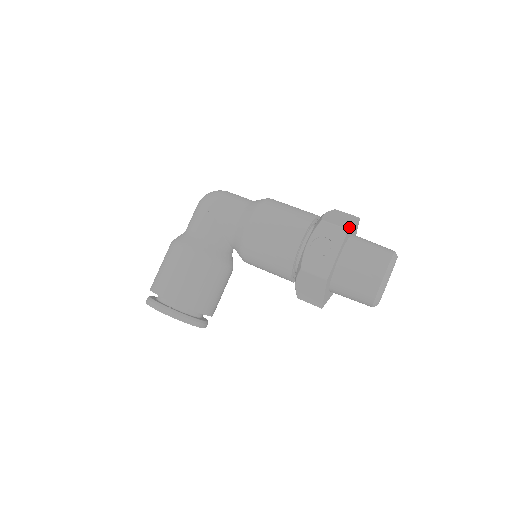
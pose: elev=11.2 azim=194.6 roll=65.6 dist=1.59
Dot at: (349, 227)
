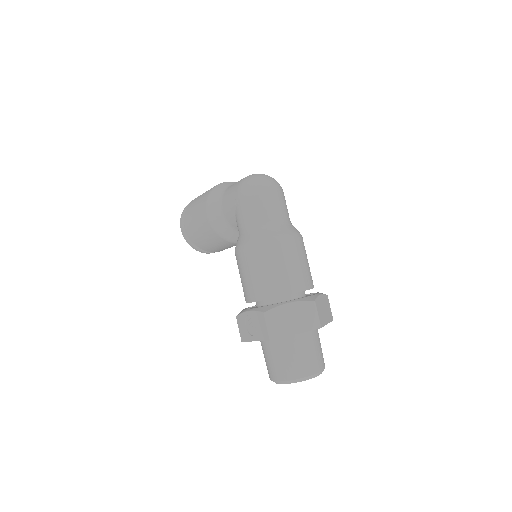
Dot at: (277, 337)
